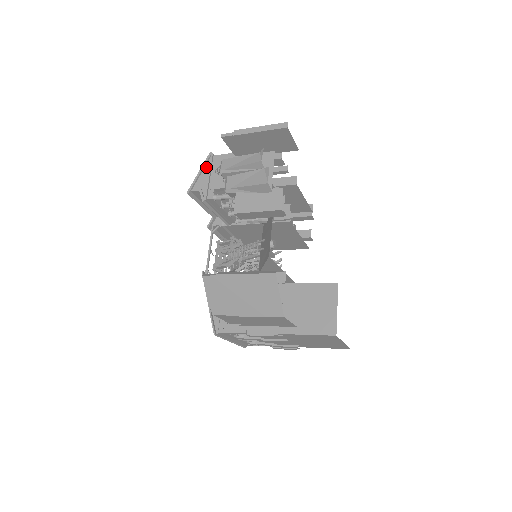
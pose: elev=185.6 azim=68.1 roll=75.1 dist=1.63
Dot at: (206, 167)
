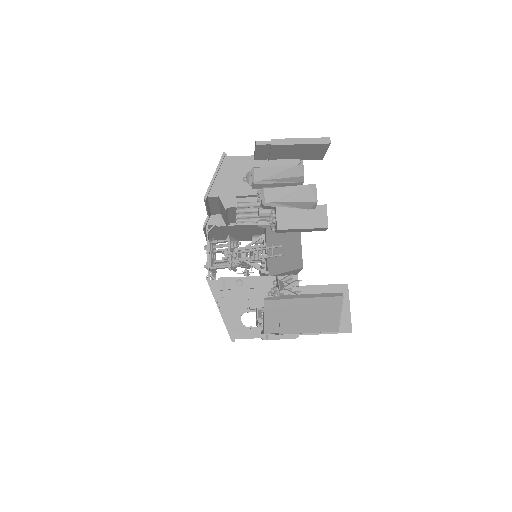
Dot at: (221, 169)
